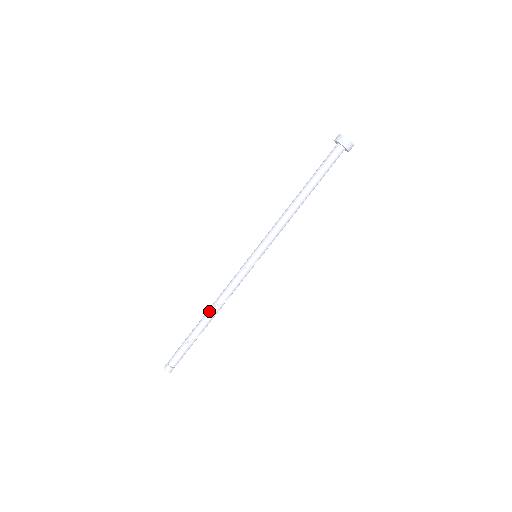
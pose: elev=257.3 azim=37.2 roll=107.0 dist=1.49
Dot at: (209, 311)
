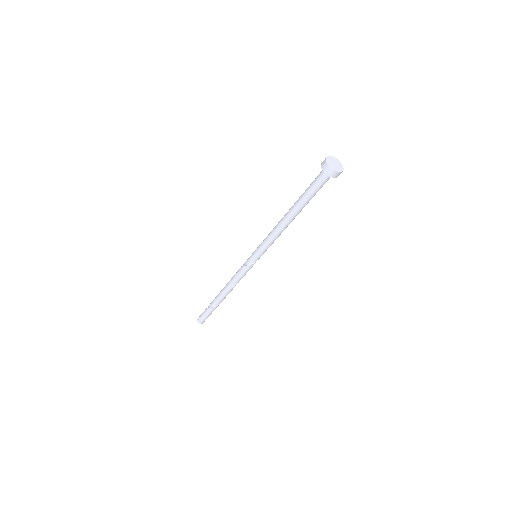
Dot at: (223, 290)
